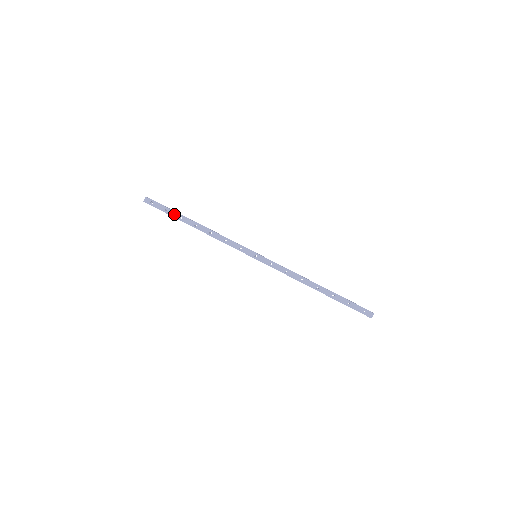
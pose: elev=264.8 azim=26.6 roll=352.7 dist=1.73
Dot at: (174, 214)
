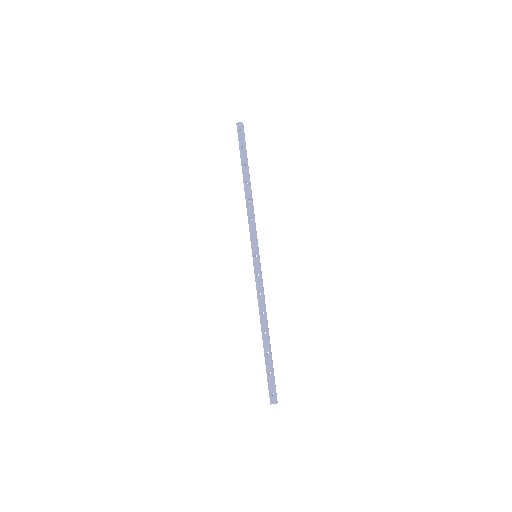
Dot at: (243, 157)
